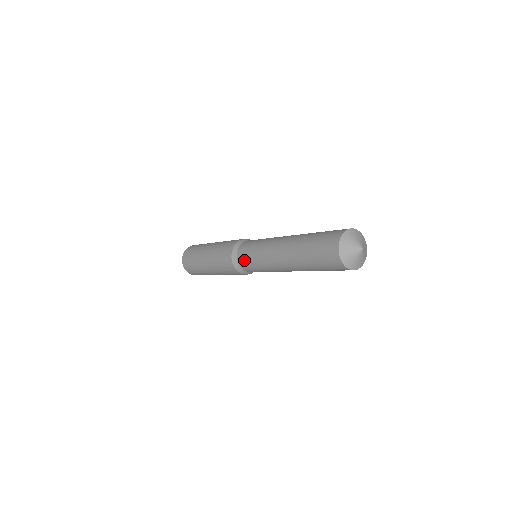
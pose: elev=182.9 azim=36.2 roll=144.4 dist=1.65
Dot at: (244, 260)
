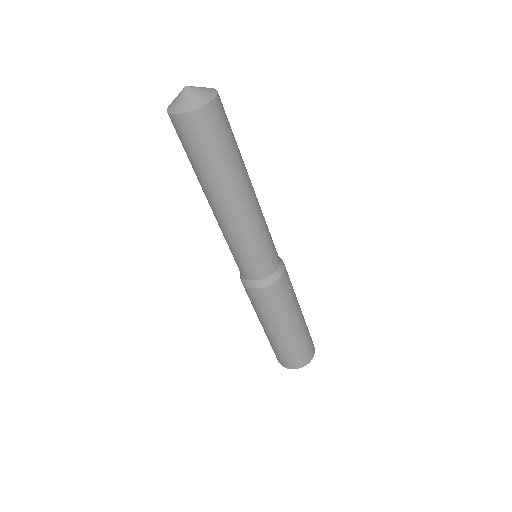
Dot at: (241, 268)
